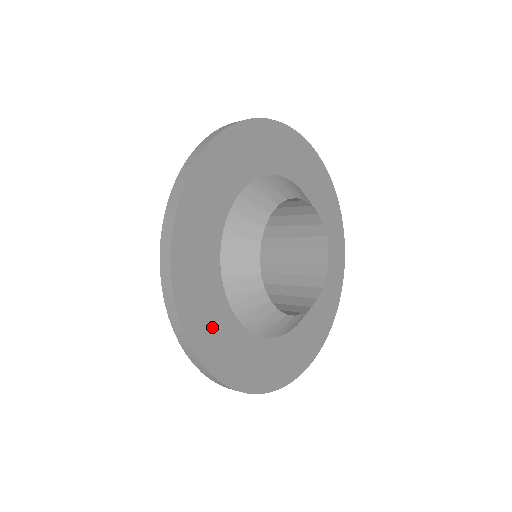
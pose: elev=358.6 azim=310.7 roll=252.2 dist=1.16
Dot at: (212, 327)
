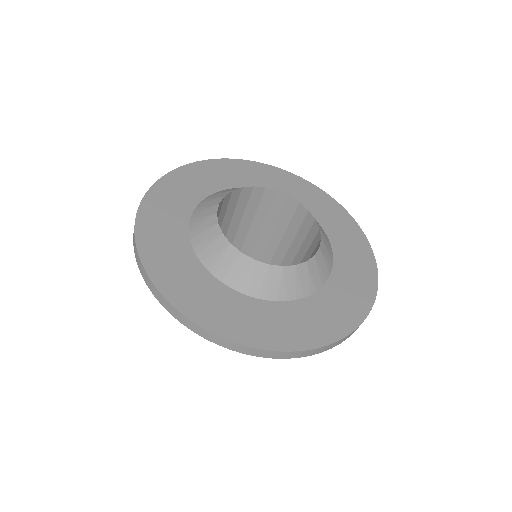
Dot at: (177, 193)
